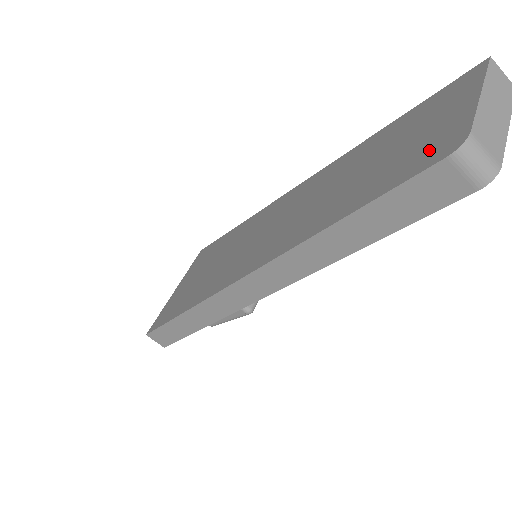
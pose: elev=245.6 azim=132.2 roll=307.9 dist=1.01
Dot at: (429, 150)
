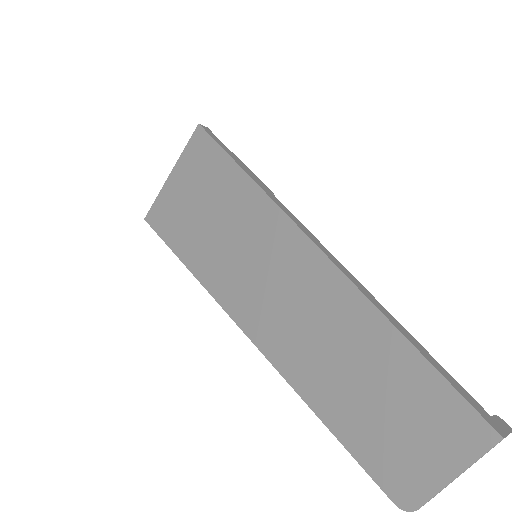
Dot at: (395, 470)
